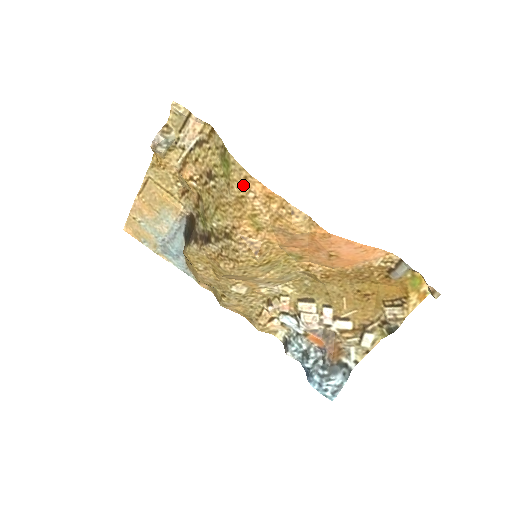
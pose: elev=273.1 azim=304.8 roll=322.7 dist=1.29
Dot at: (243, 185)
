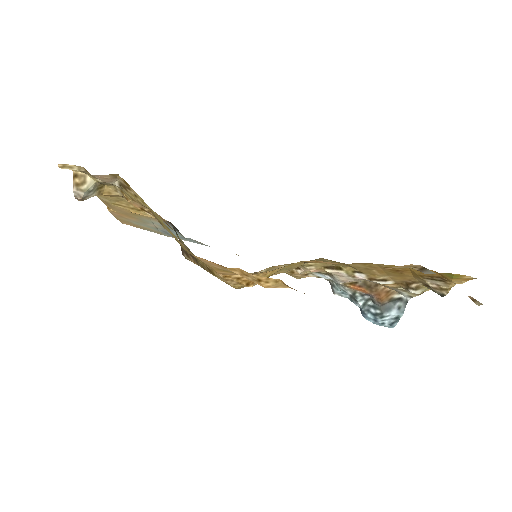
Dot at: occluded
